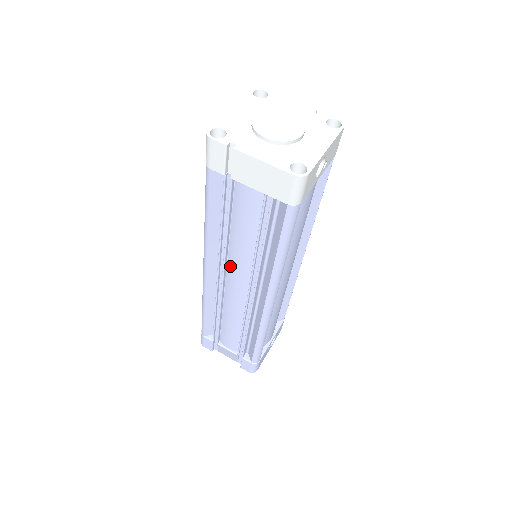
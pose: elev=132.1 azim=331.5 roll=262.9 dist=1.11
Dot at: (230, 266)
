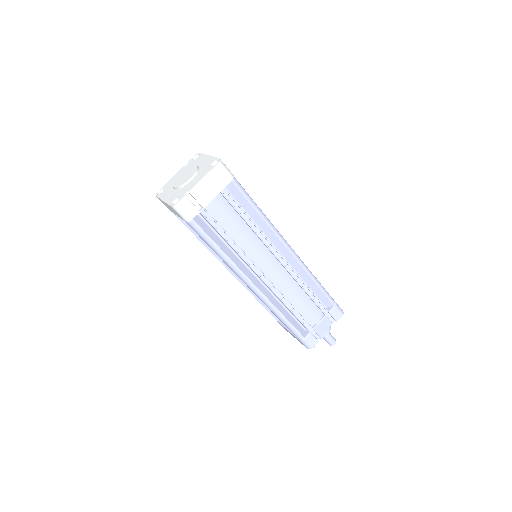
Dot at: (256, 261)
